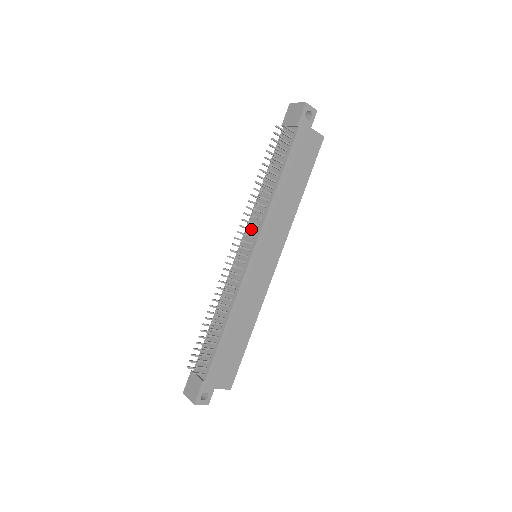
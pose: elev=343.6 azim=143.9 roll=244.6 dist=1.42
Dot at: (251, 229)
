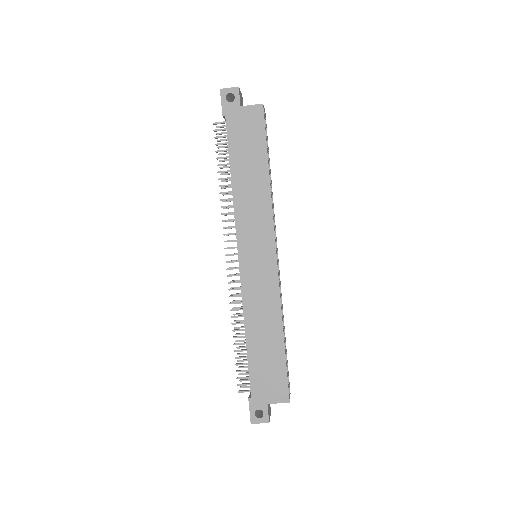
Dot at: (229, 234)
